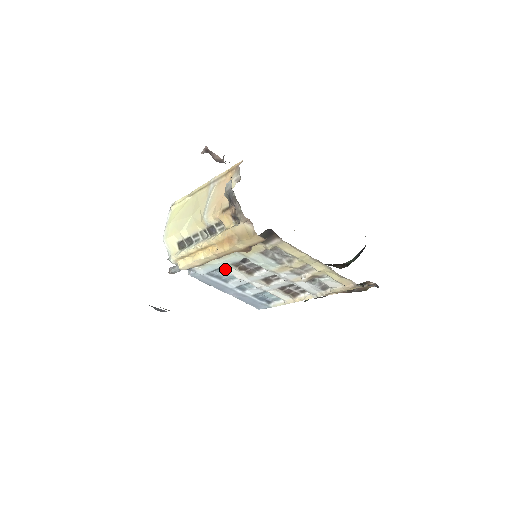
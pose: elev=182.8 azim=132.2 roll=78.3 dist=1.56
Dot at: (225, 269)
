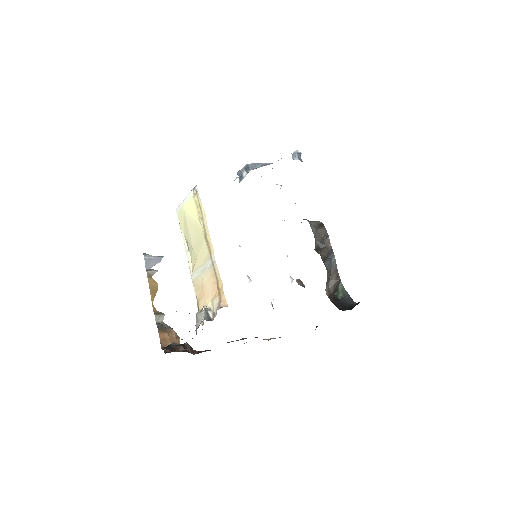
Dot at: occluded
